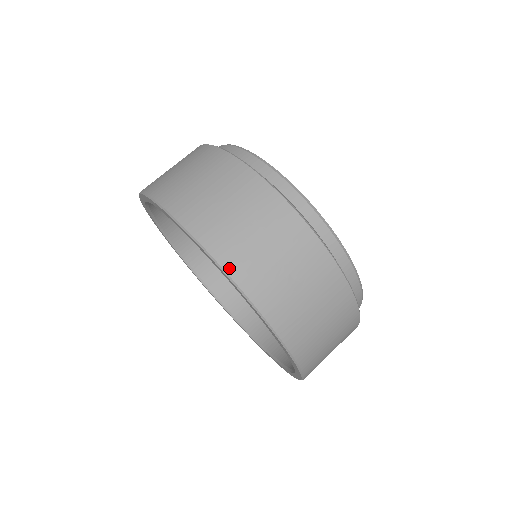
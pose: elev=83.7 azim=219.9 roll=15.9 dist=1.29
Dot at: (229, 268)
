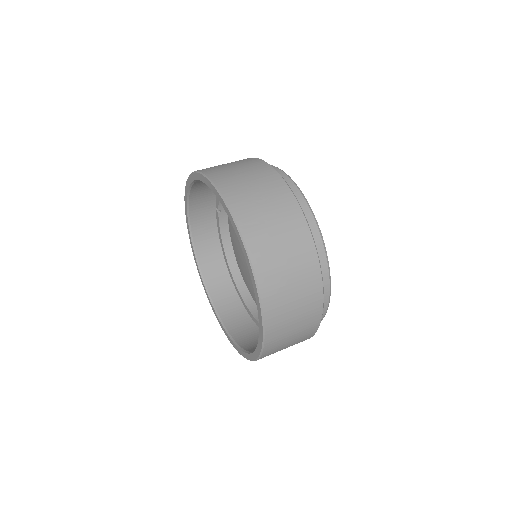
Dot at: (216, 181)
